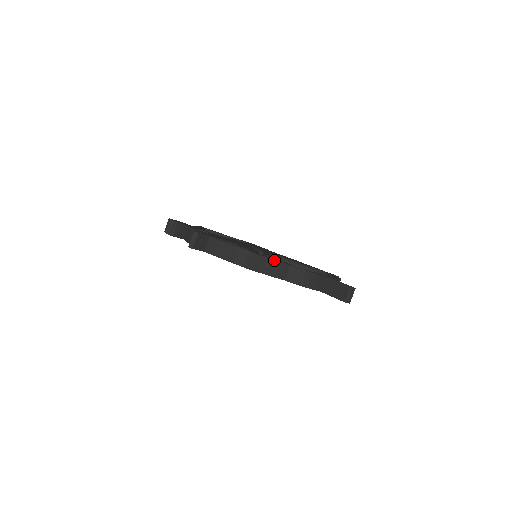
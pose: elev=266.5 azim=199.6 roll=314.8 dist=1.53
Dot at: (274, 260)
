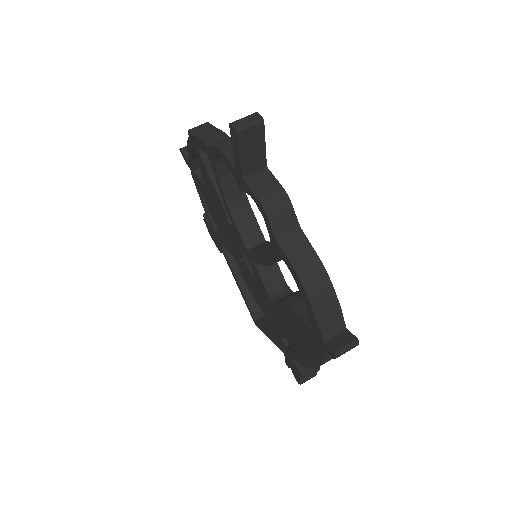
Dot at: (218, 129)
